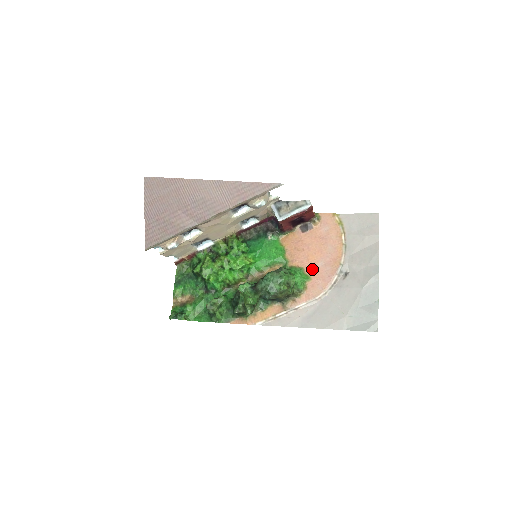
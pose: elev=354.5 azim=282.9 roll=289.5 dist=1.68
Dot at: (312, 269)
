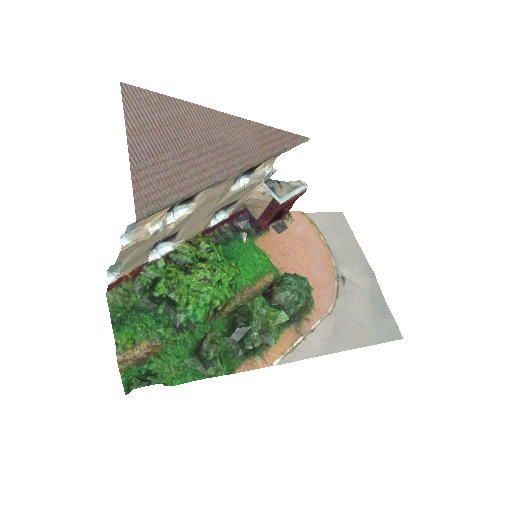
Dot at: (308, 276)
